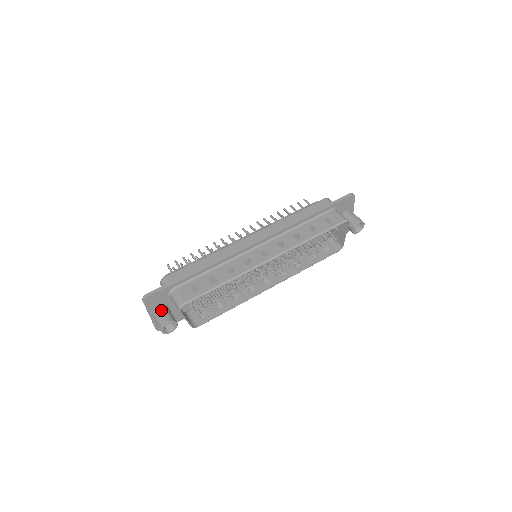
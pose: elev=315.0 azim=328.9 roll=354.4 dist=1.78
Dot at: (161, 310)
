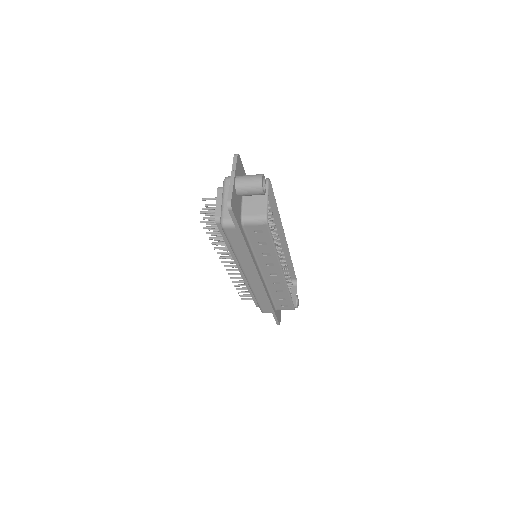
Dot at: occluded
